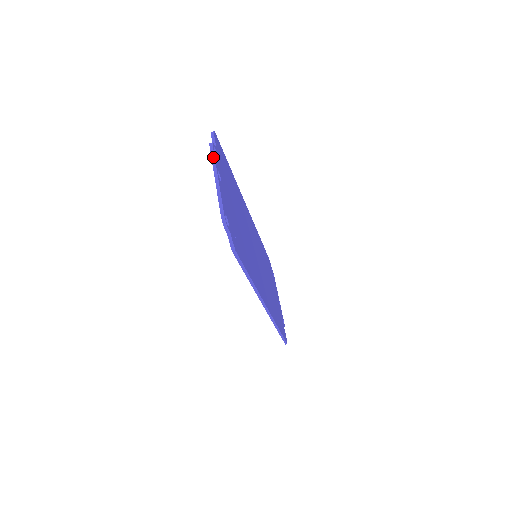
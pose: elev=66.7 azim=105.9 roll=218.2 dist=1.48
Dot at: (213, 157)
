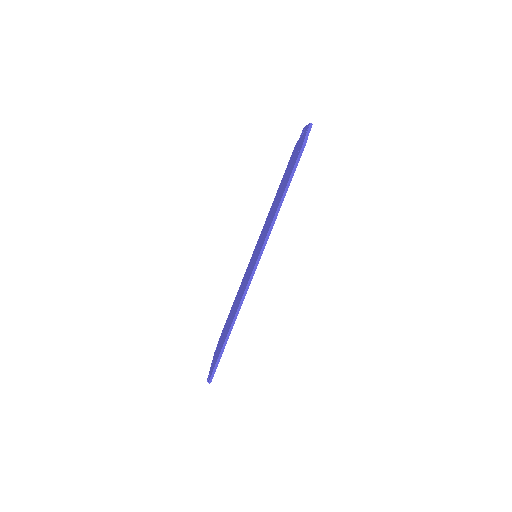
Dot at: occluded
